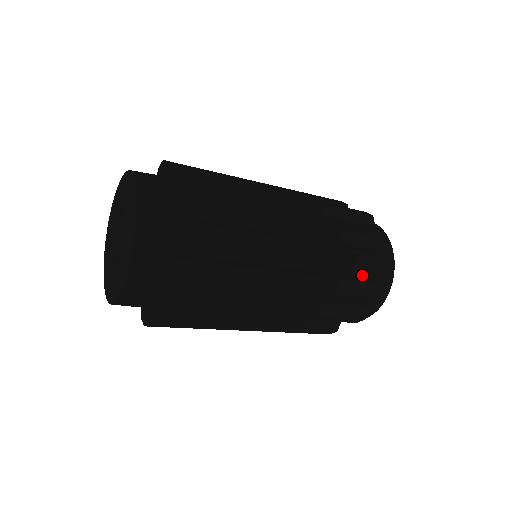
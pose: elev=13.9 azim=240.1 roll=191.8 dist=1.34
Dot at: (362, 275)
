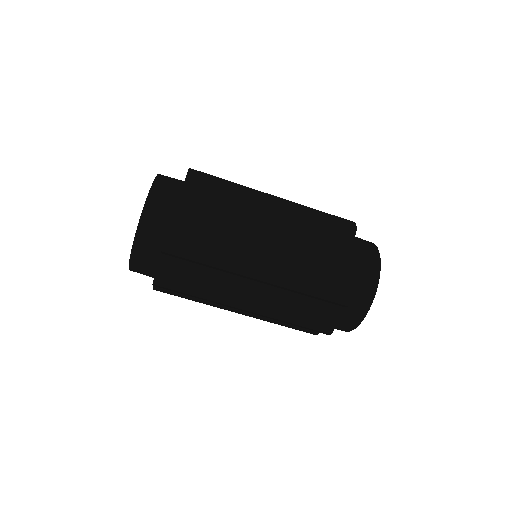
Dot at: (341, 251)
